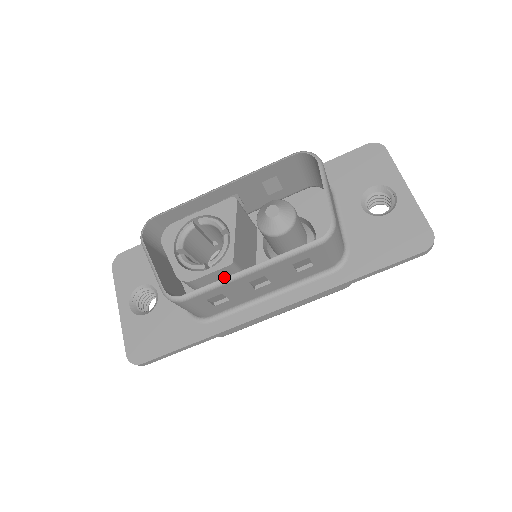
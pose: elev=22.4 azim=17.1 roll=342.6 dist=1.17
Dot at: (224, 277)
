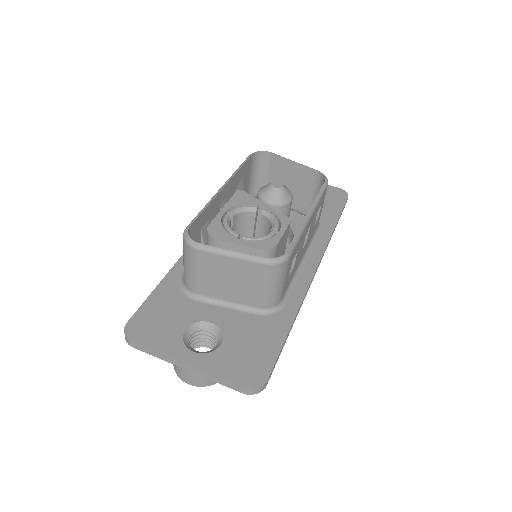
Dot at: (283, 244)
